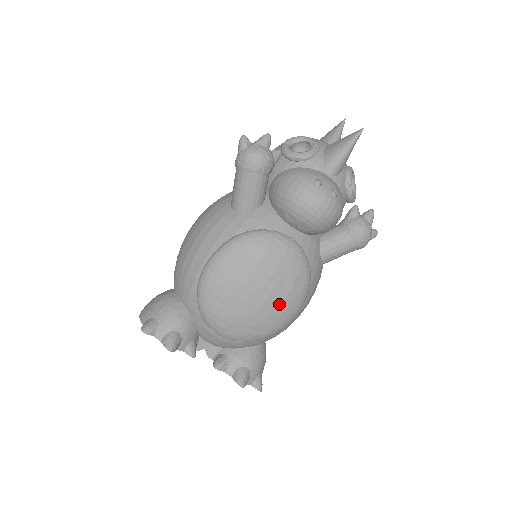
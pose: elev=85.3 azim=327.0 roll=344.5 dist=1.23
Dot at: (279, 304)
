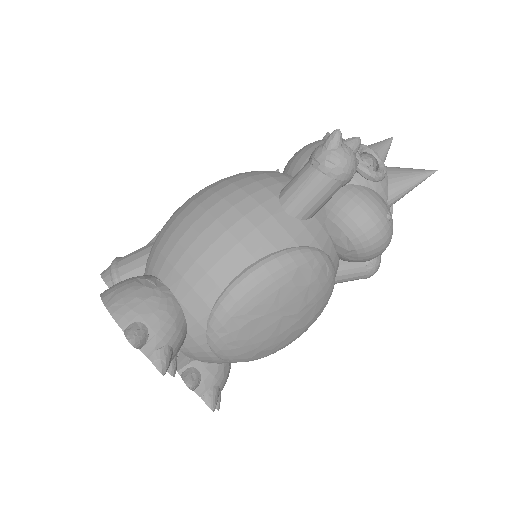
Dot at: (296, 332)
